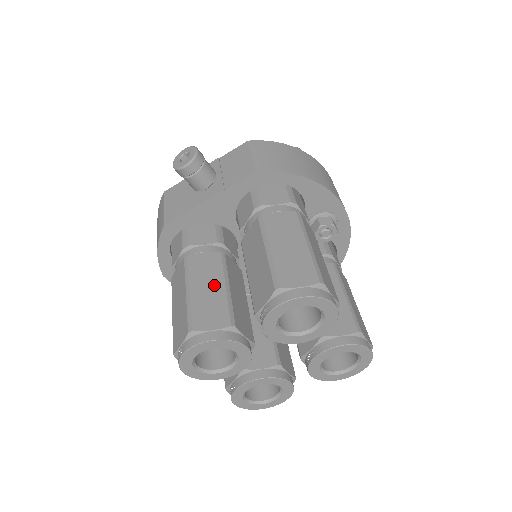
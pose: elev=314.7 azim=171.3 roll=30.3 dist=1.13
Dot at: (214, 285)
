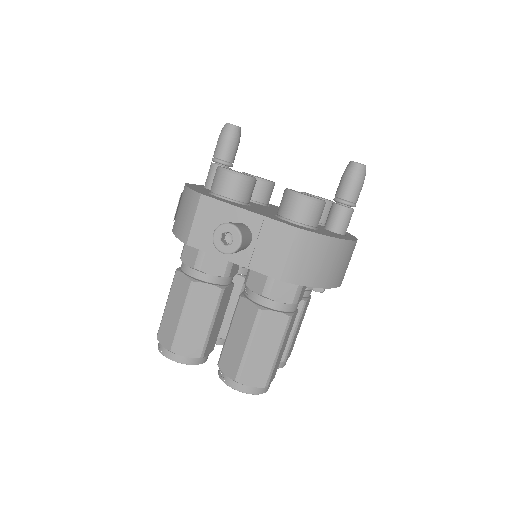
Dot at: (203, 320)
